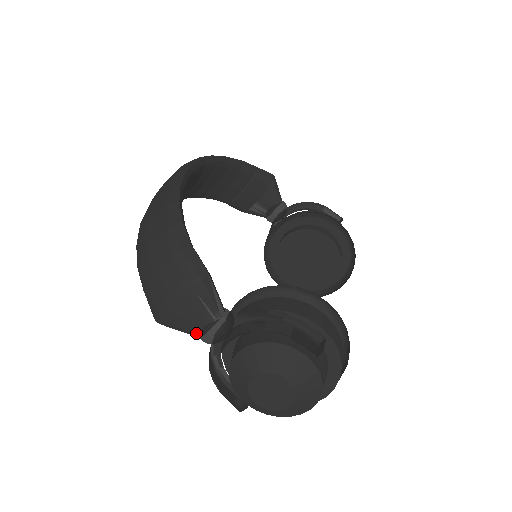
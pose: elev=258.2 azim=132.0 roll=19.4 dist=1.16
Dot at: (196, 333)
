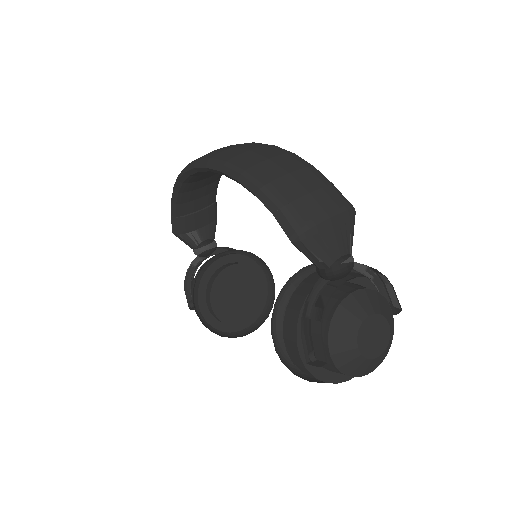
Dot at: (331, 261)
